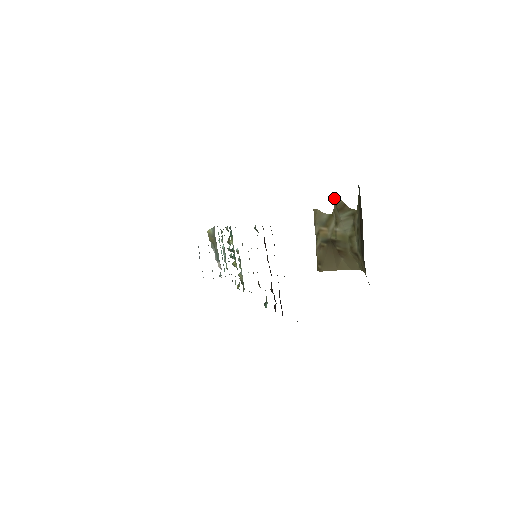
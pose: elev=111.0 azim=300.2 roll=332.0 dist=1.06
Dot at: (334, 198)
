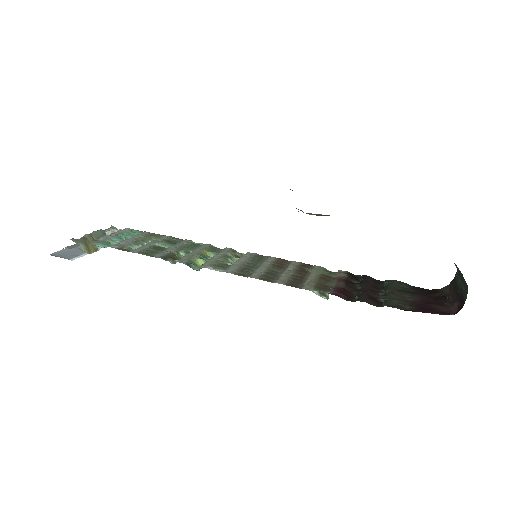
Dot at: occluded
